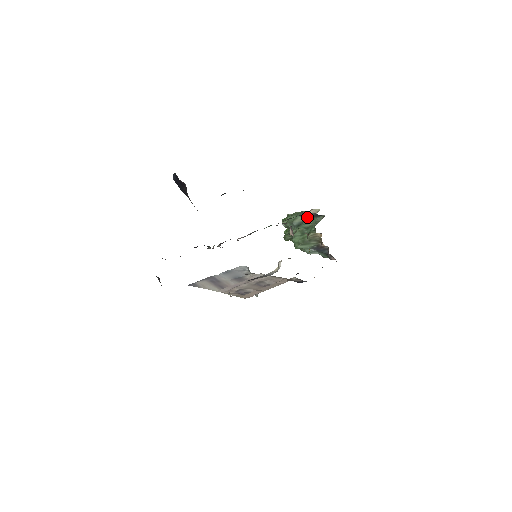
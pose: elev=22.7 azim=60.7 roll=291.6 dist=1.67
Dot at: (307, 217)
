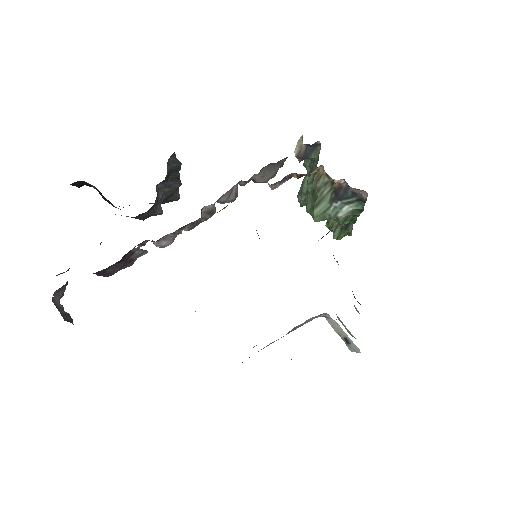
Dot at: (311, 168)
